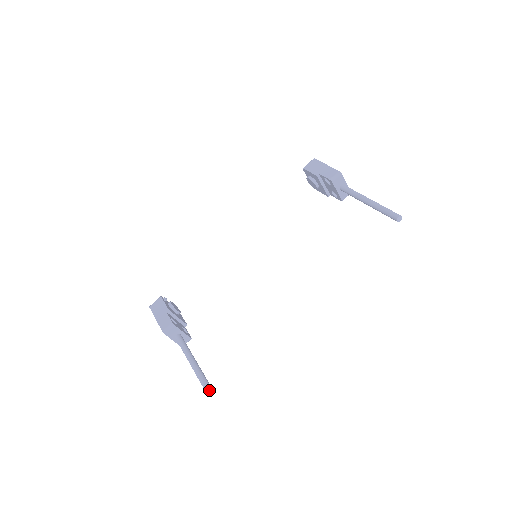
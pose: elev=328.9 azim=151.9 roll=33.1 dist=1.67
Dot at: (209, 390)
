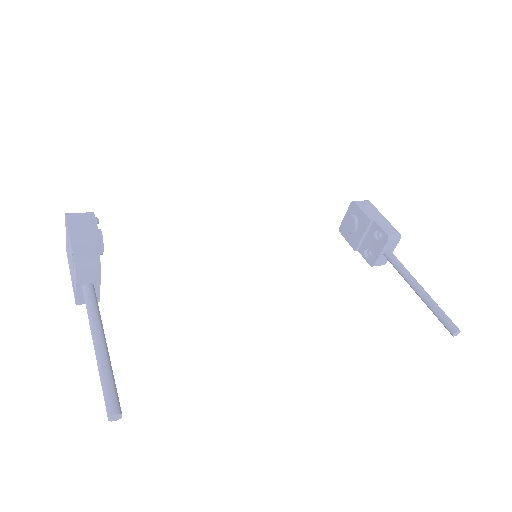
Dot at: (118, 411)
